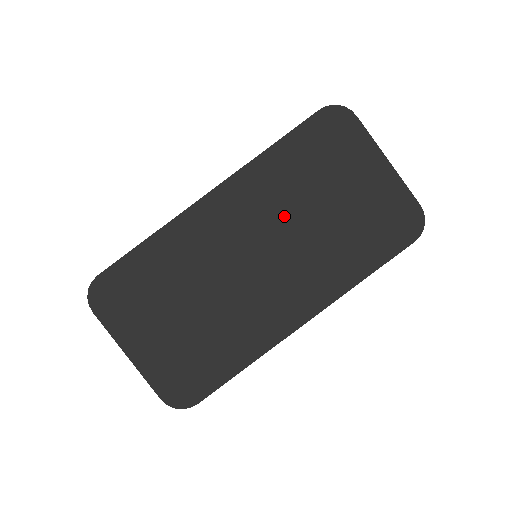
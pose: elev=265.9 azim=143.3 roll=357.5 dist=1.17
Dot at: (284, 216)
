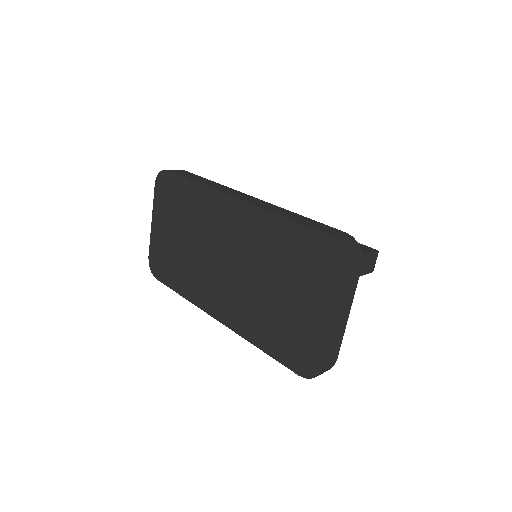
Dot at: (255, 262)
